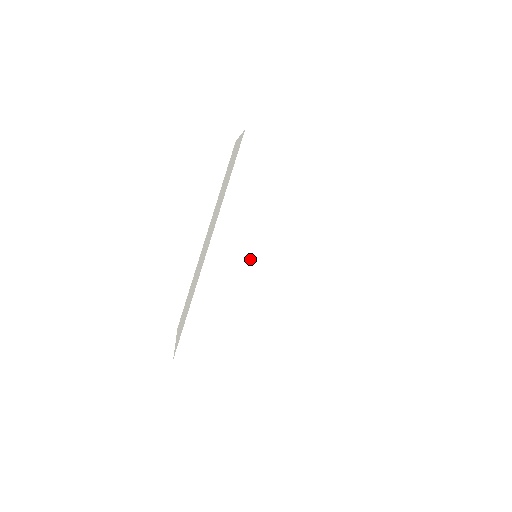
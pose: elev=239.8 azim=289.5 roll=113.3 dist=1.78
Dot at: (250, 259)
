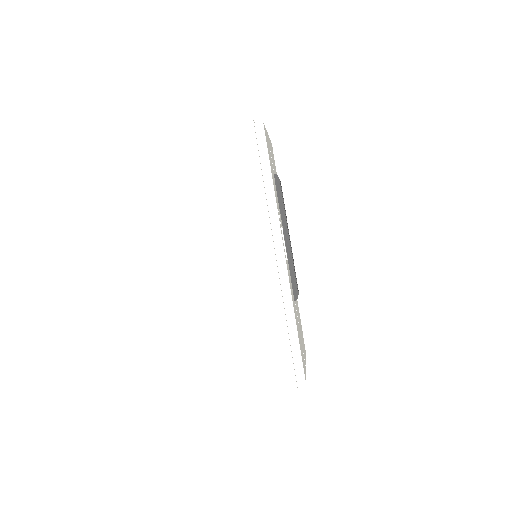
Dot at: (234, 262)
